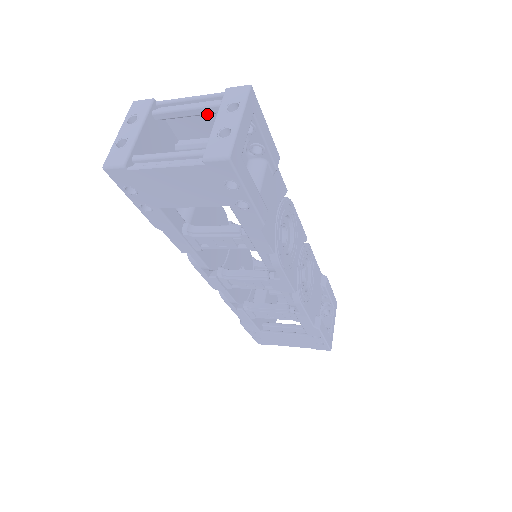
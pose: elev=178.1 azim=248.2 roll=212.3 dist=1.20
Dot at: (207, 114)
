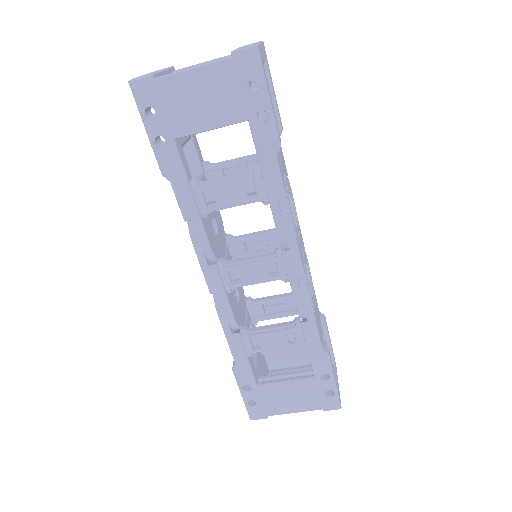
Dot at: occluded
